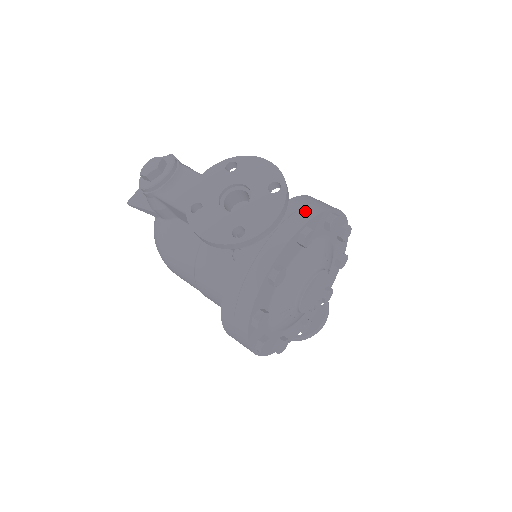
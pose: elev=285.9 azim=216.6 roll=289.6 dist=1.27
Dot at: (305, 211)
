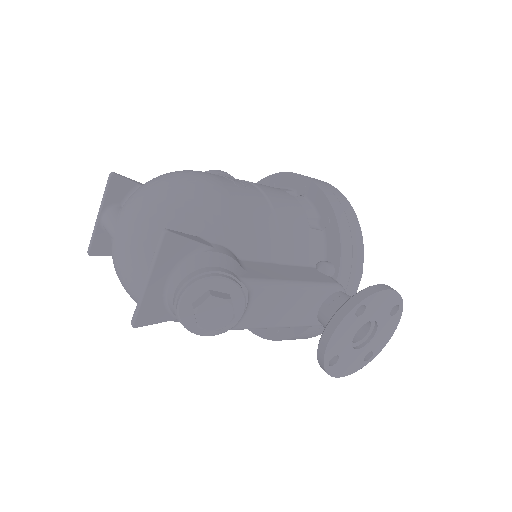
Dot at: (357, 255)
